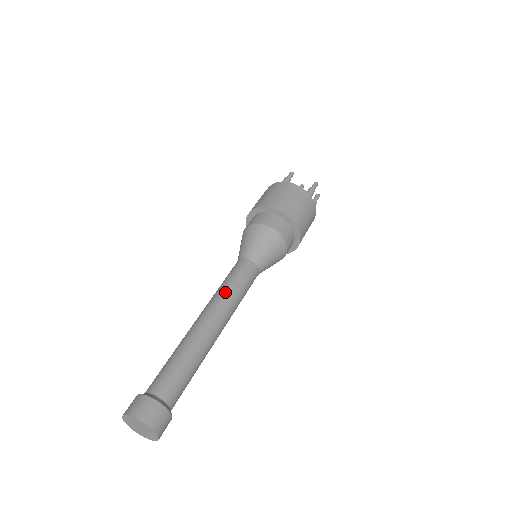
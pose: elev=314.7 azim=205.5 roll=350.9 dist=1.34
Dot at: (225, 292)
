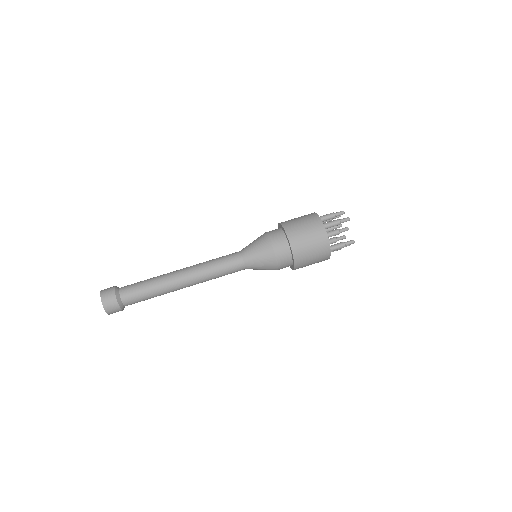
Dot at: (208, 272)
